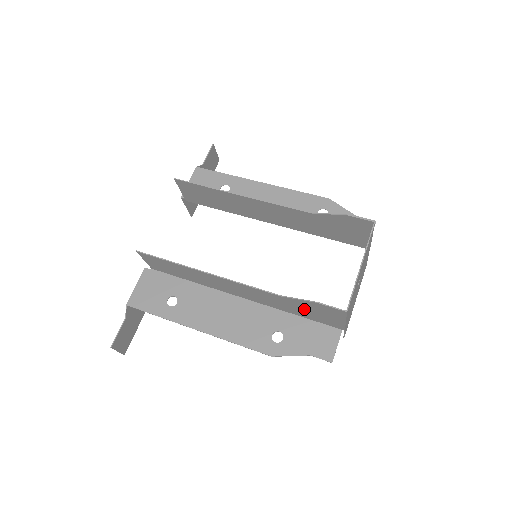
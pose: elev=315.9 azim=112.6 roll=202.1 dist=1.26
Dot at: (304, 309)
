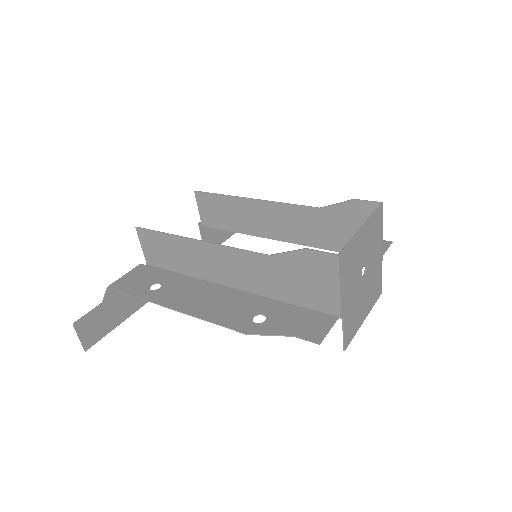
Dot at: (294, 278)
